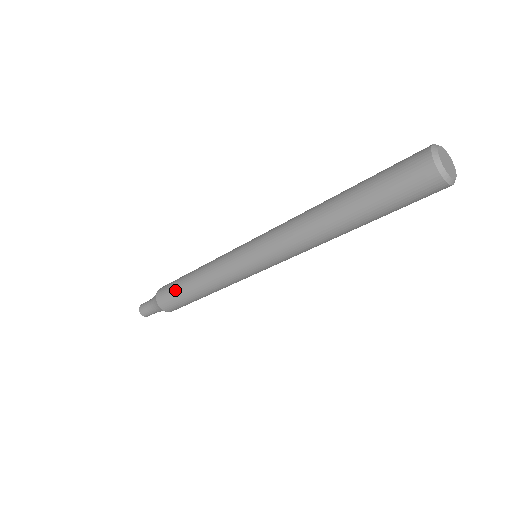
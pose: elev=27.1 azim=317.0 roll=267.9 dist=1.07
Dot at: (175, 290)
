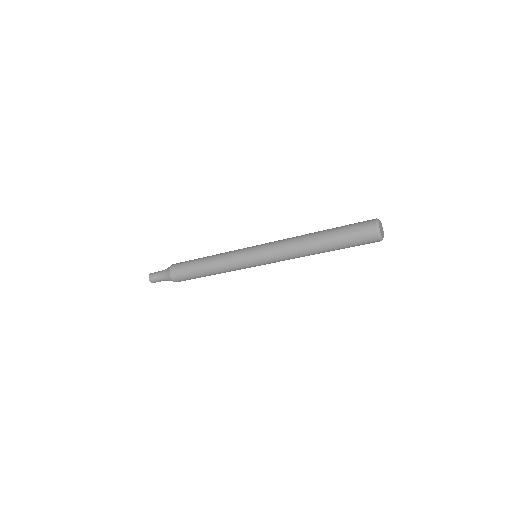
Dot at: (191, 275)
